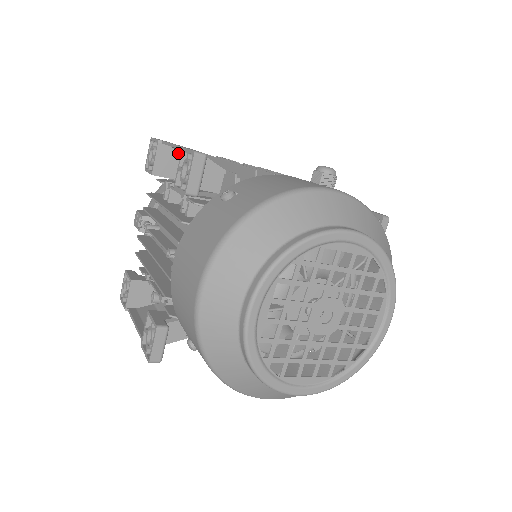
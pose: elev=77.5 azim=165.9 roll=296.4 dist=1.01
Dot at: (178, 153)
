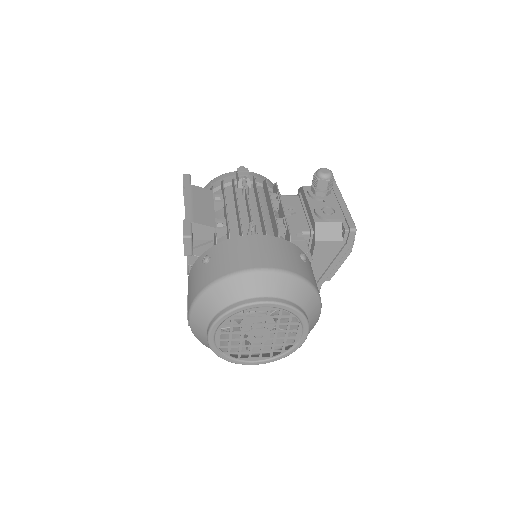
Dot at: occluded
